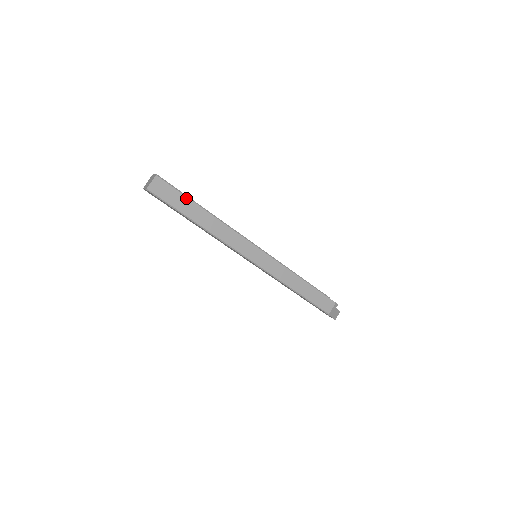
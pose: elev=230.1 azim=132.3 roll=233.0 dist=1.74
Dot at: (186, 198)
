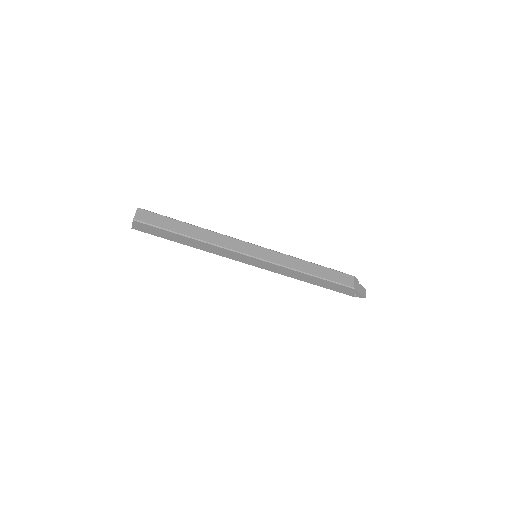
Dot at: (170, 219)
